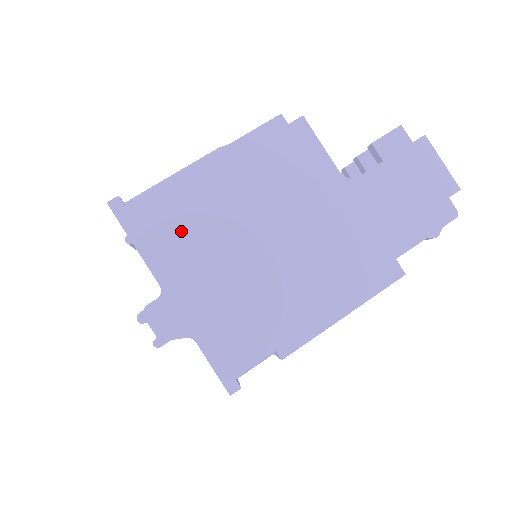
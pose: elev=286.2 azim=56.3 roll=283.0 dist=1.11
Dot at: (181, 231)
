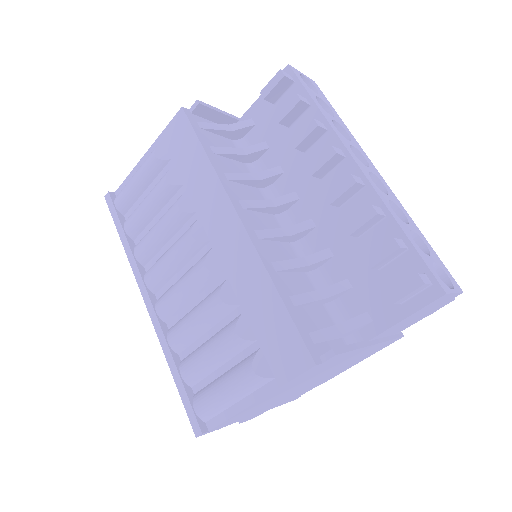
Dot at: (251, 412)
